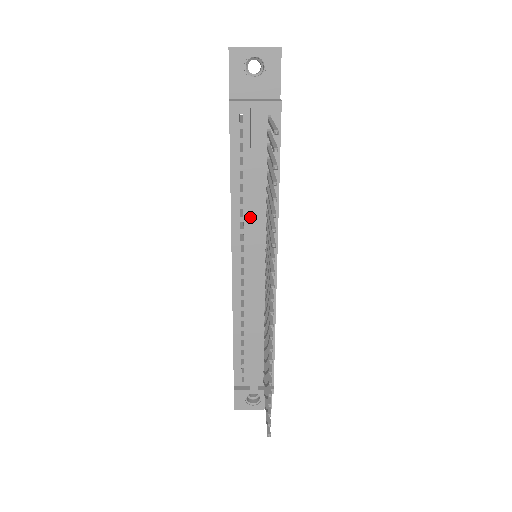
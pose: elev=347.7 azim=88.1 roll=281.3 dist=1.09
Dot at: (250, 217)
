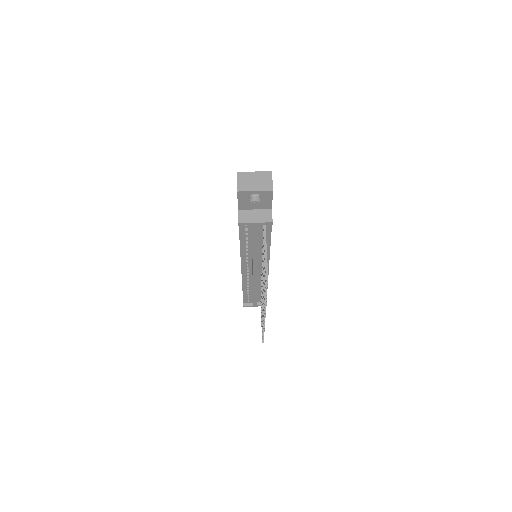
Dot at: (252, 258)
